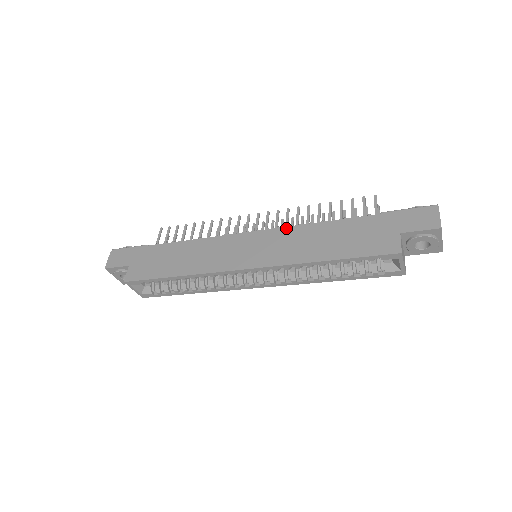
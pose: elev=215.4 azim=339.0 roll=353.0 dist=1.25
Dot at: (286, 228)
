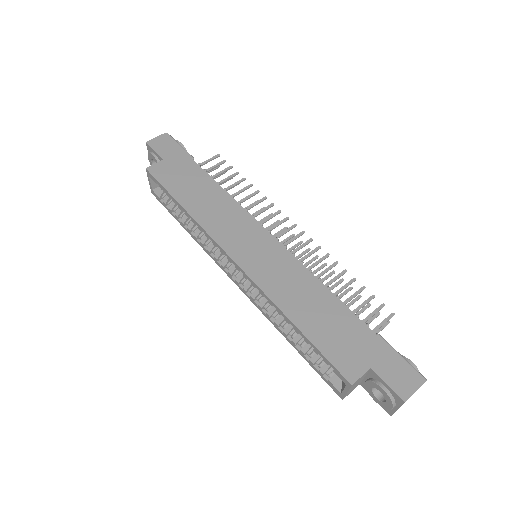
Dot at: (298, 262)
